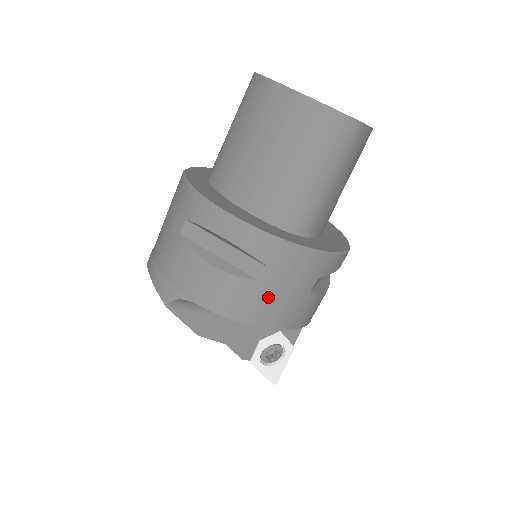
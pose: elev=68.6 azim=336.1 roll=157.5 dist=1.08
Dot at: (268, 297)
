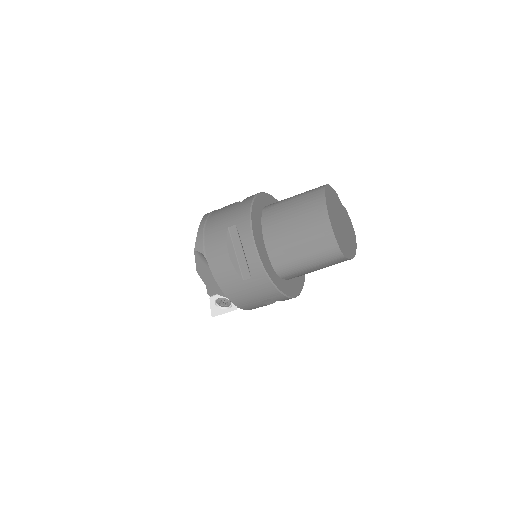
Dot at: (241, 289)
